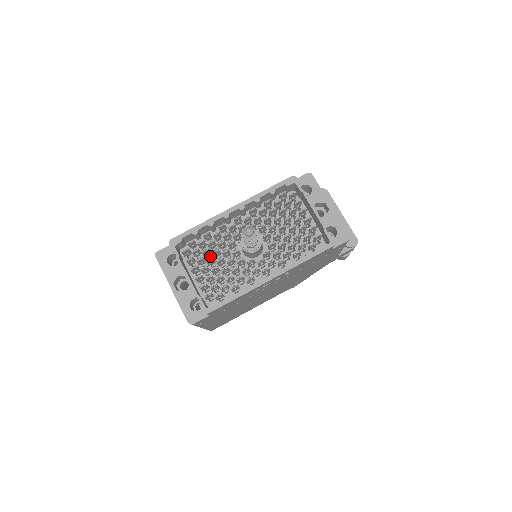
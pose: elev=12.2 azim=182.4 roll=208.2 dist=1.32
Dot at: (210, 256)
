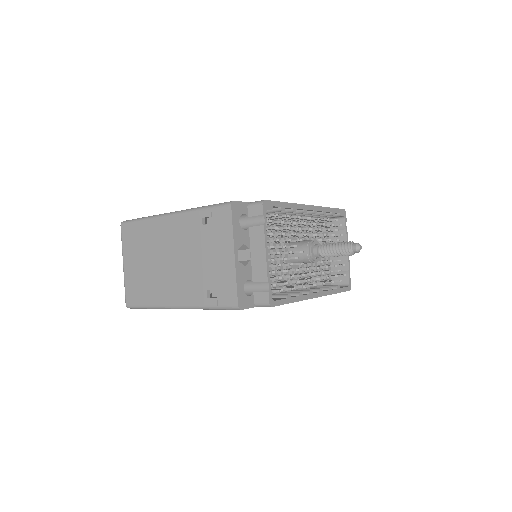
Dot at: occluded
